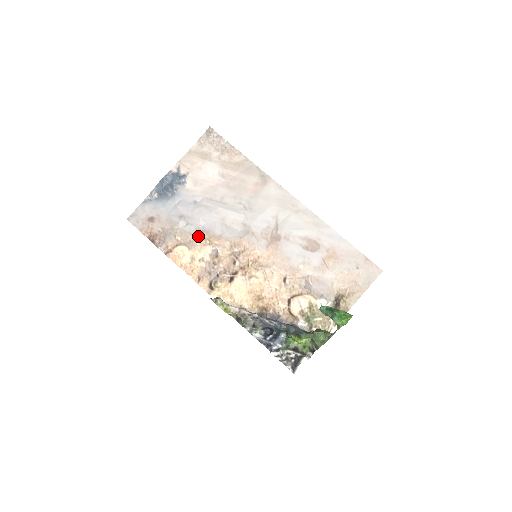
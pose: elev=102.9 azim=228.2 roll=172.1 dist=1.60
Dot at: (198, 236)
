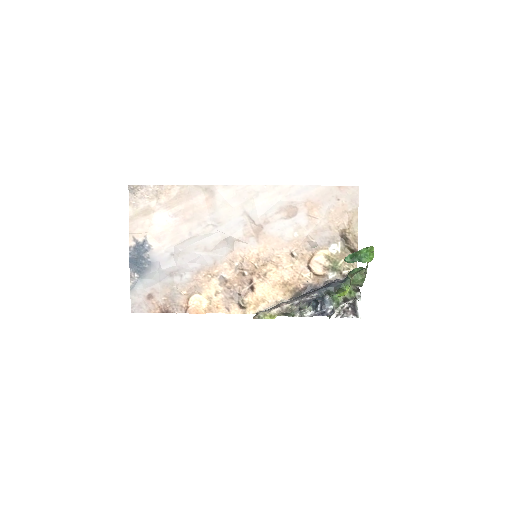
Dot at: (198, 278)
